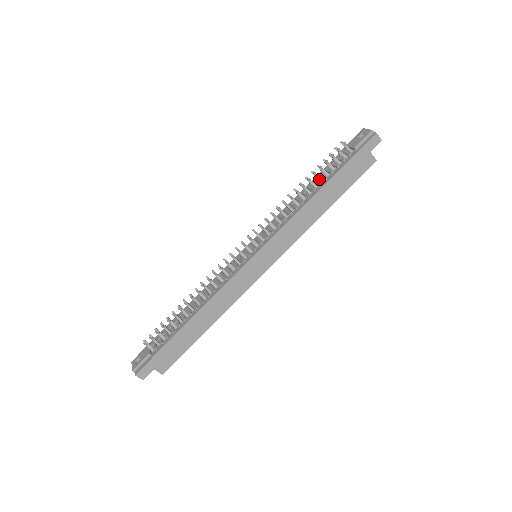
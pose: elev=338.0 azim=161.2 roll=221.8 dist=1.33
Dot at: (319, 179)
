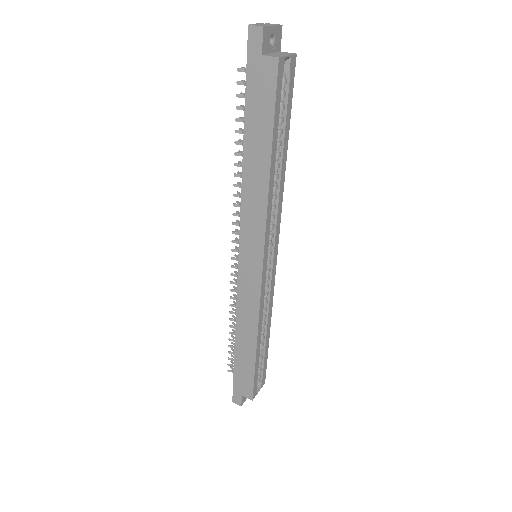
Dot at: occluded
